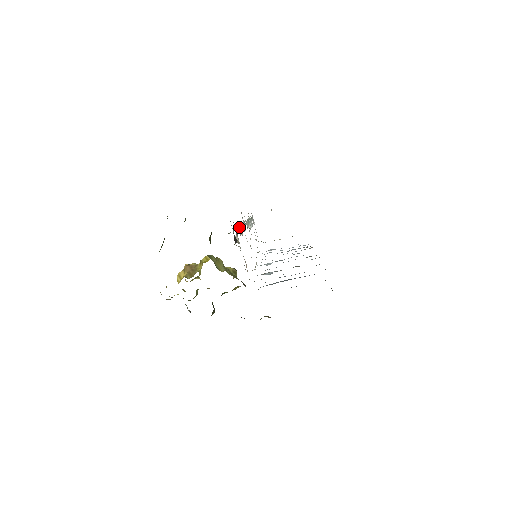
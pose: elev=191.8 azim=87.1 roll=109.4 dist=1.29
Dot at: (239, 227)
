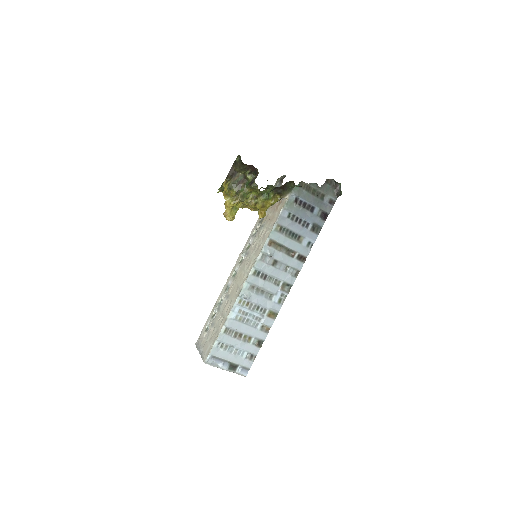
Dot at: occluded
